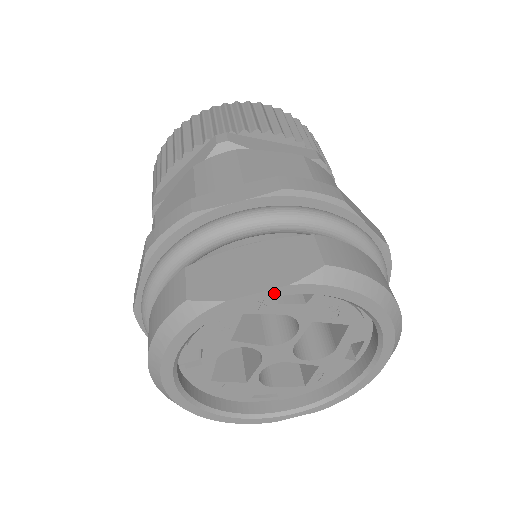
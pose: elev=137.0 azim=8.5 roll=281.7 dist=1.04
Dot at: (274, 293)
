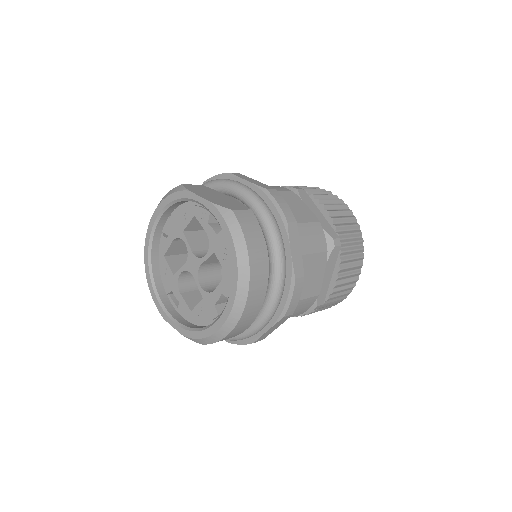
Dot at: (205, 203)
